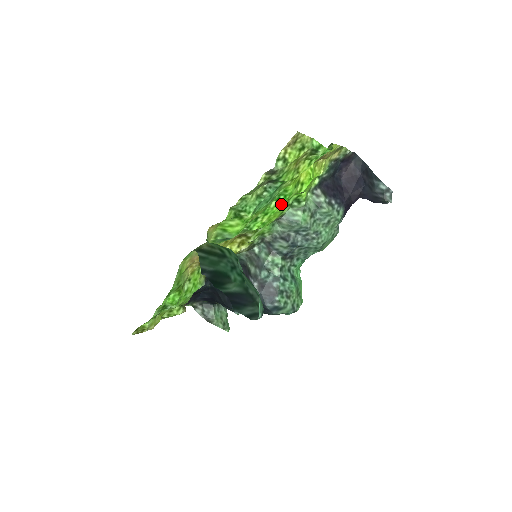
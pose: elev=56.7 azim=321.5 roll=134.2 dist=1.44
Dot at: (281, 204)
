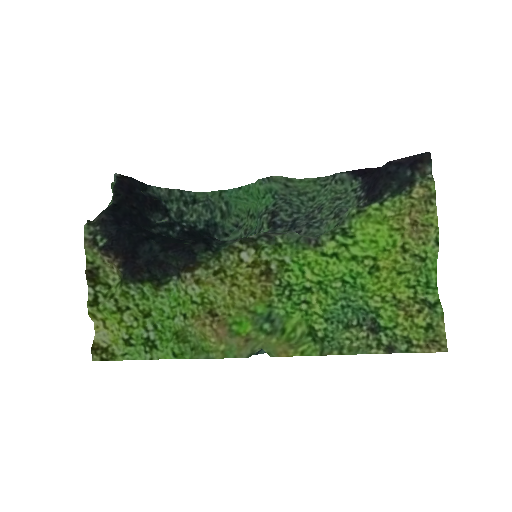
Dot at: (340, 273)
